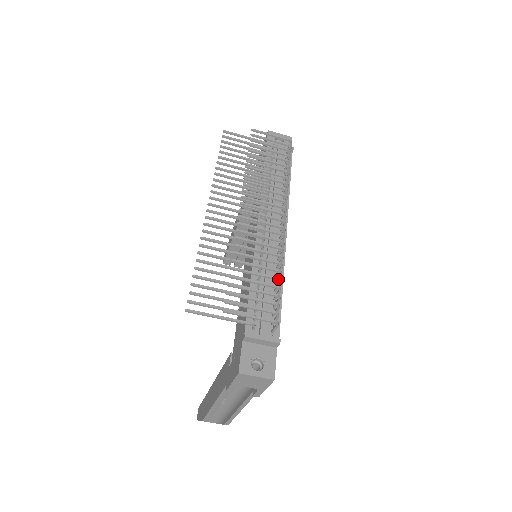
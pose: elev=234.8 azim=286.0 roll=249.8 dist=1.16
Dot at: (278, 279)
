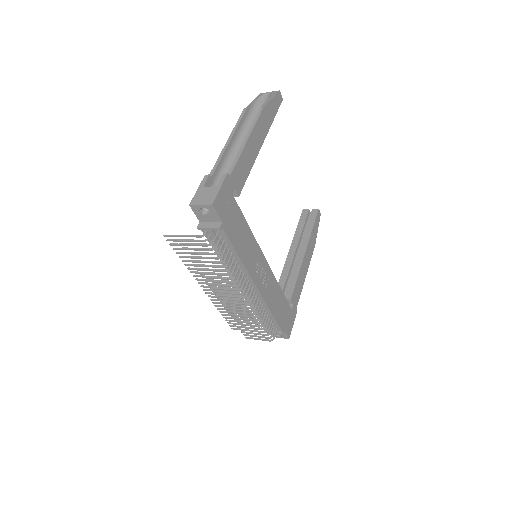
Dot at: occluded
